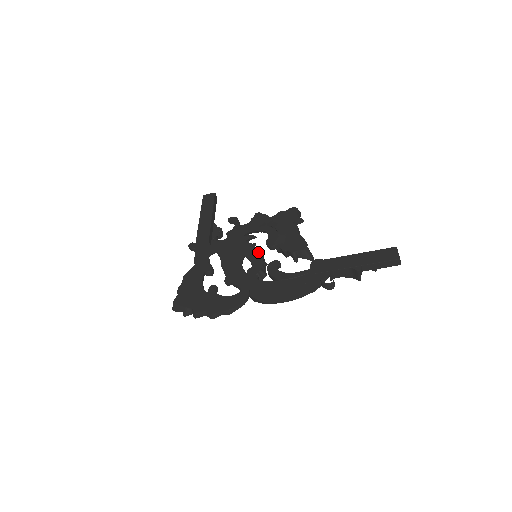
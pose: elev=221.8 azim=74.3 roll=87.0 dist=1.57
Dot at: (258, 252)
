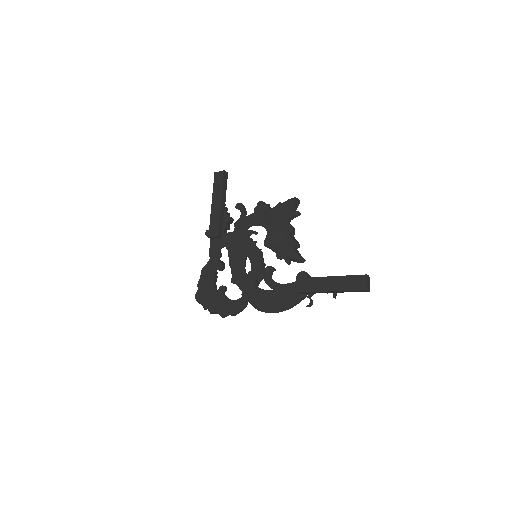
Dot at: (257, 253)
